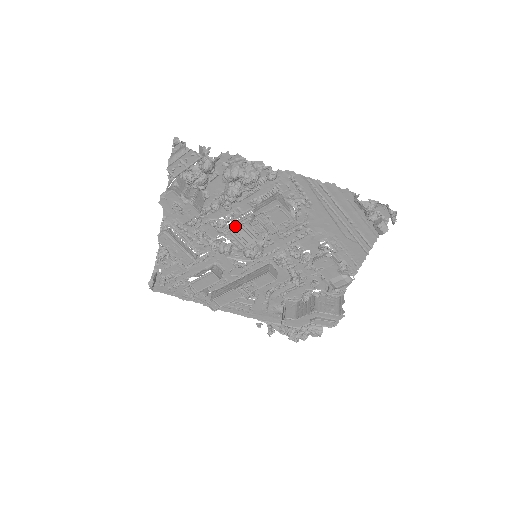
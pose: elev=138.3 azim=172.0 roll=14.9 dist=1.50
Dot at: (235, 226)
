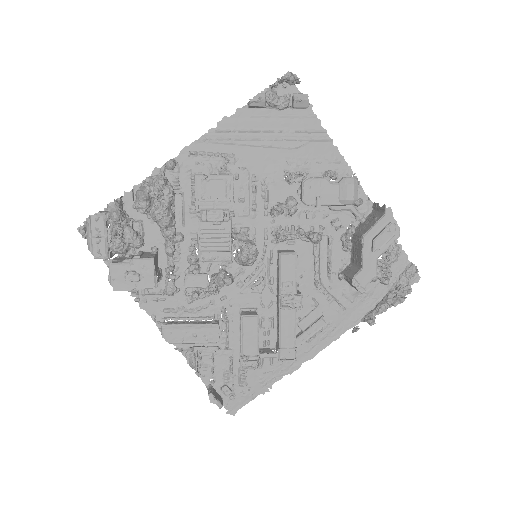
Dot at: (199, 242)
